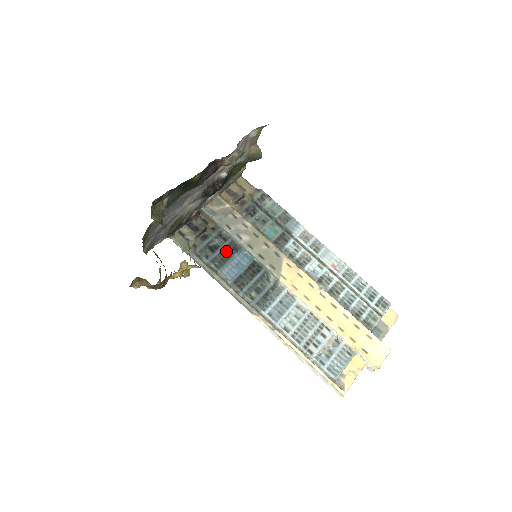
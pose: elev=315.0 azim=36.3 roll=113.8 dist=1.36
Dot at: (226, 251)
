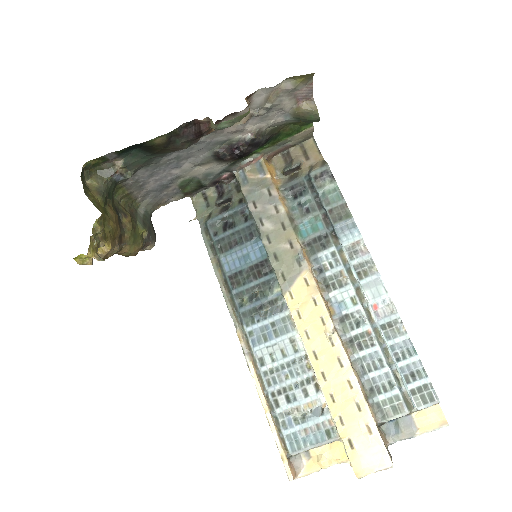
Dot at: (239, 234)
